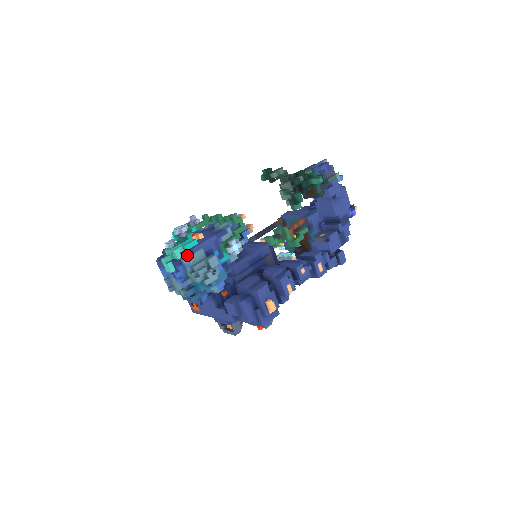
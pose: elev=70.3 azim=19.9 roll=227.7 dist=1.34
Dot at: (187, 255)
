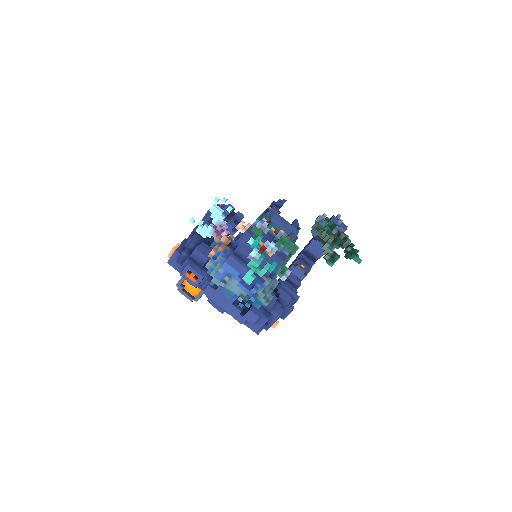
Dot at: (268, 276)
